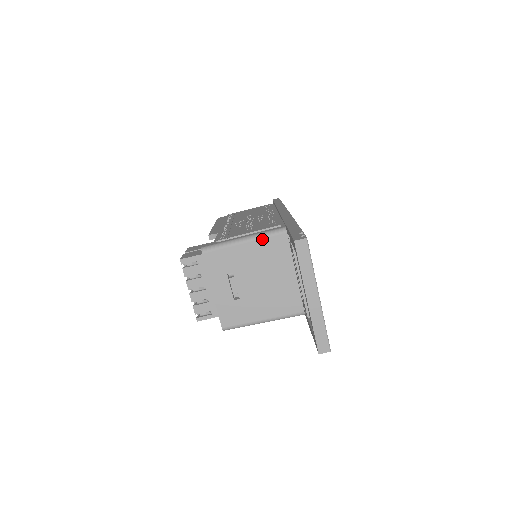
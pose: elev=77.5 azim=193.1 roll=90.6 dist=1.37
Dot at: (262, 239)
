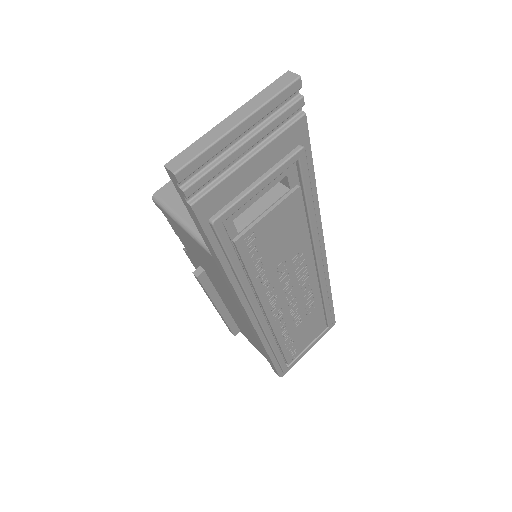
Dot at: occluded
